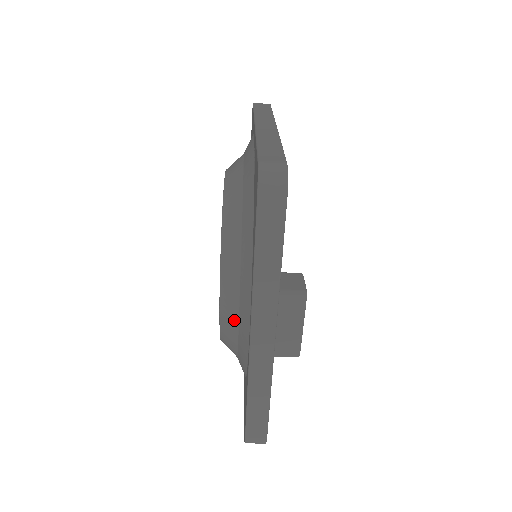
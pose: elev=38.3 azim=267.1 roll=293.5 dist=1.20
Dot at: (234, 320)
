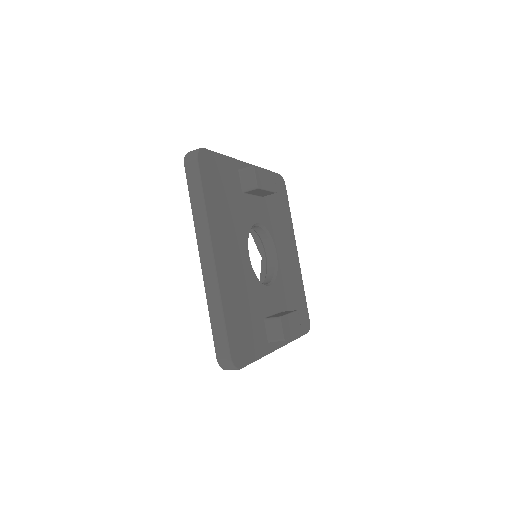
Dot at: occluded
